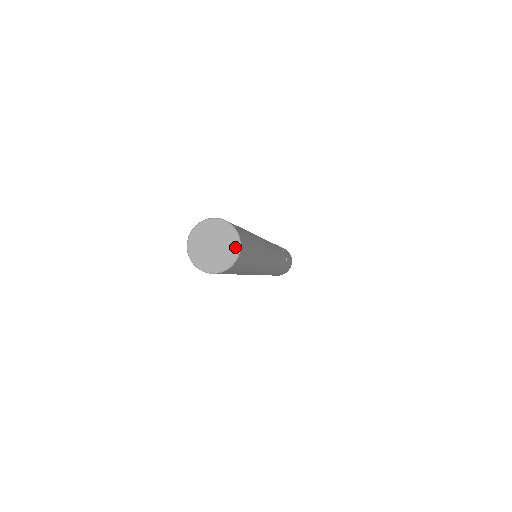
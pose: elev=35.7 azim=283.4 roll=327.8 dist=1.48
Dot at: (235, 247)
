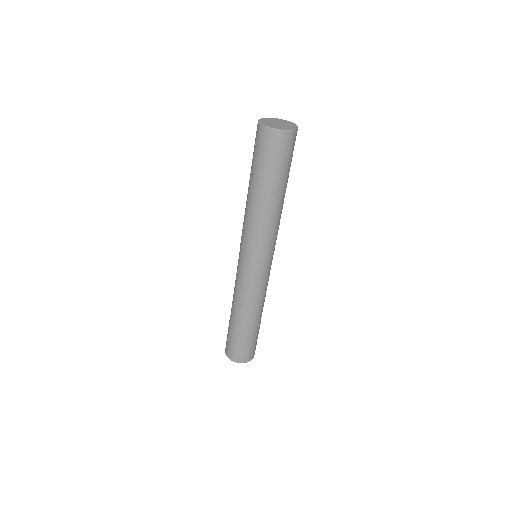
Dot at: (294, 126)
